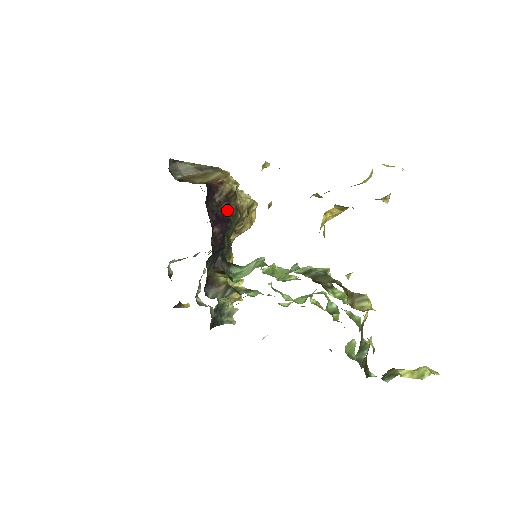
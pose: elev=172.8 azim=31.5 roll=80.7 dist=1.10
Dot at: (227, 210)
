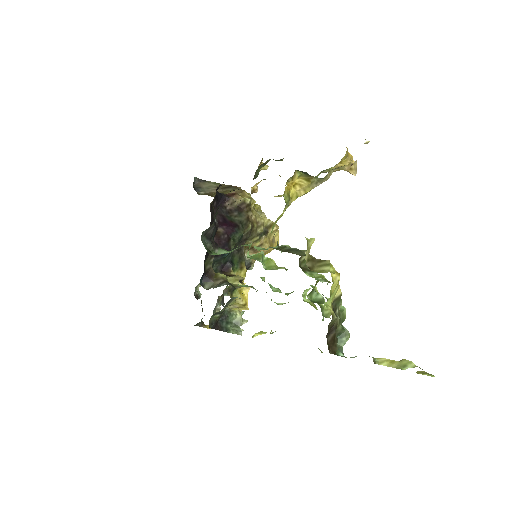
Dot at: (237, 218)
